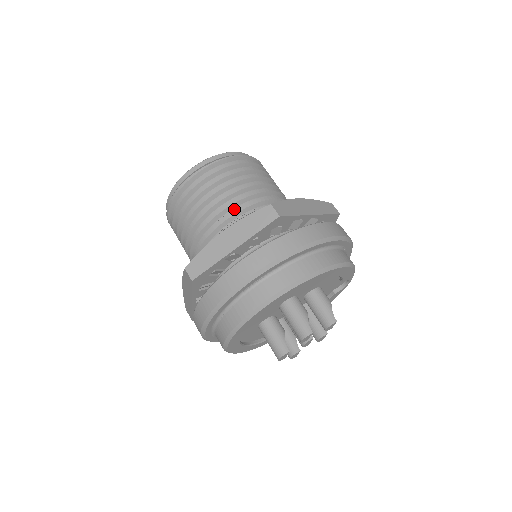
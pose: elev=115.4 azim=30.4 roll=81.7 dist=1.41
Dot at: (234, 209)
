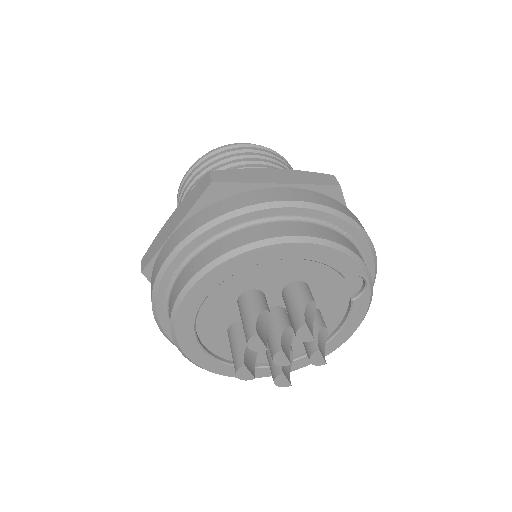
Dot at: occluded
